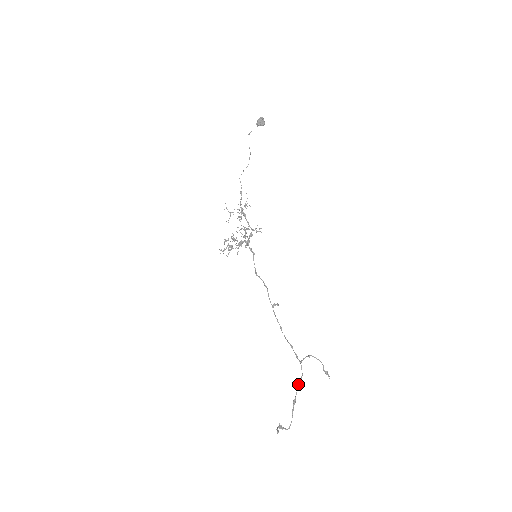
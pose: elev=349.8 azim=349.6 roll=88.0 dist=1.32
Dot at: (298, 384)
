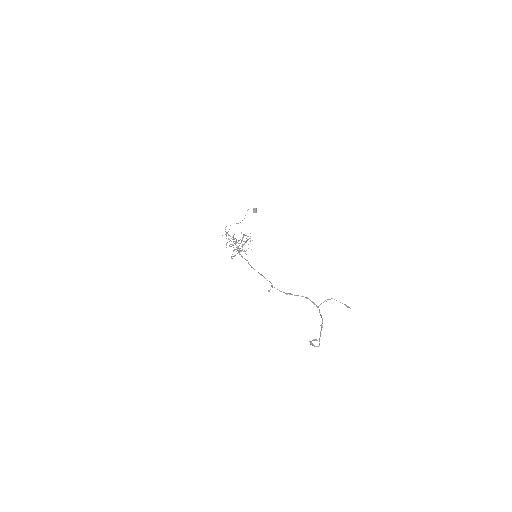
Dot at: (321, 317)
